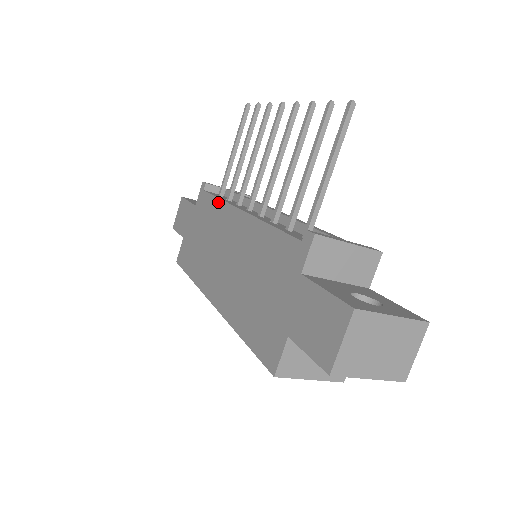
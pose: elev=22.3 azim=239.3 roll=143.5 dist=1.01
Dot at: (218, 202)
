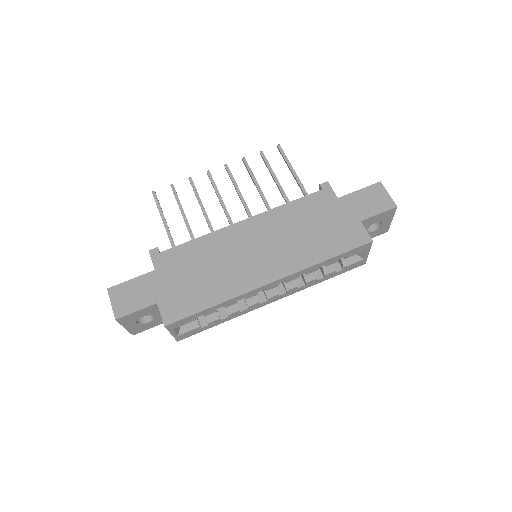
Dot at: (200, 239)
